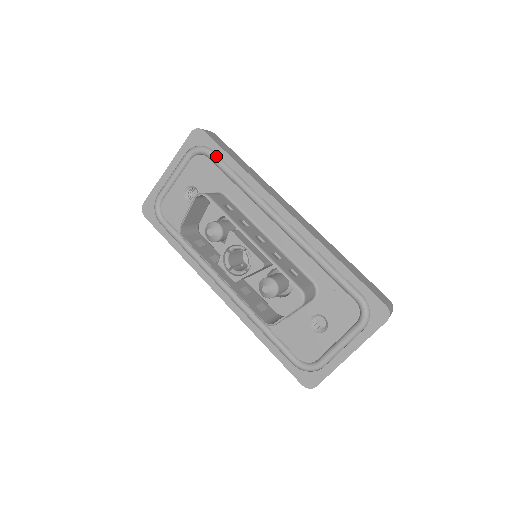
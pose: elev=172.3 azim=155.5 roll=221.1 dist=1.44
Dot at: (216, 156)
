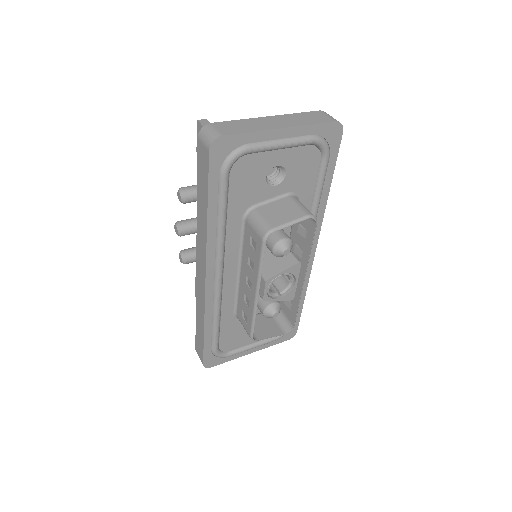
Dot at: (328, 167)
